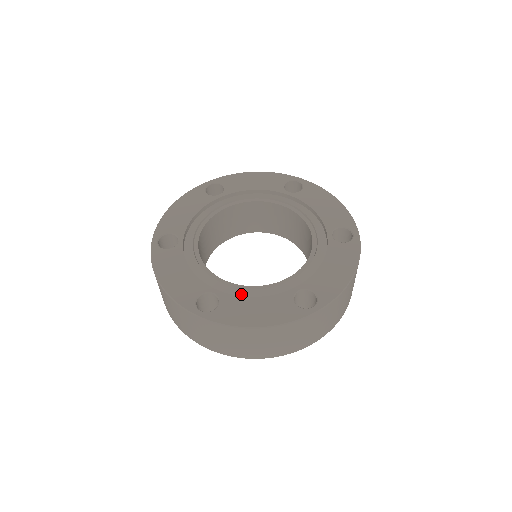
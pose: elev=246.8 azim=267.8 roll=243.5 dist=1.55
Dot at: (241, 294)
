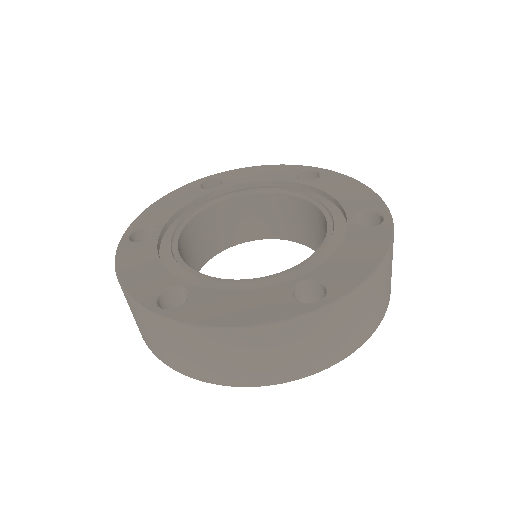
Dot at: (221, 289)
